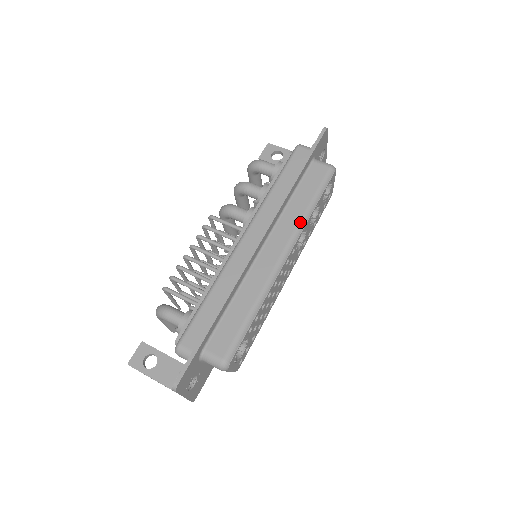
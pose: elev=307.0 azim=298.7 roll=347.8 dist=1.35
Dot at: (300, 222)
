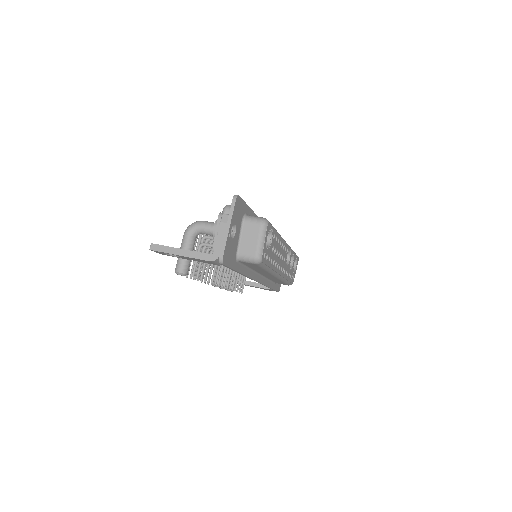
Dot at: occluded
